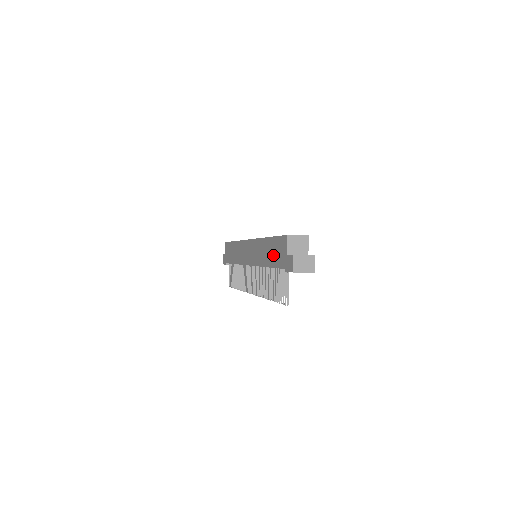
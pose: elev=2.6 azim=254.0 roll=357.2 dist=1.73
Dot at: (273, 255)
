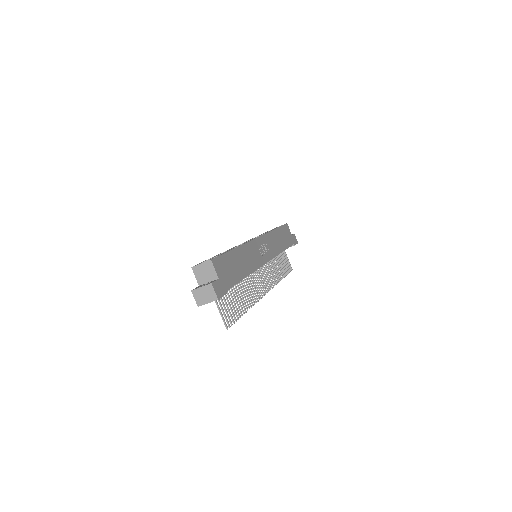
Dot at: occluded
